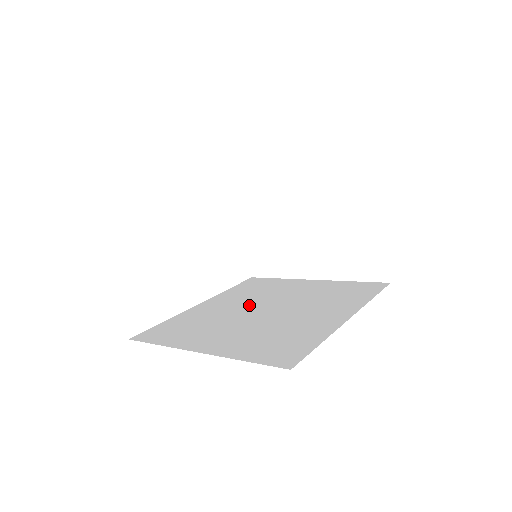
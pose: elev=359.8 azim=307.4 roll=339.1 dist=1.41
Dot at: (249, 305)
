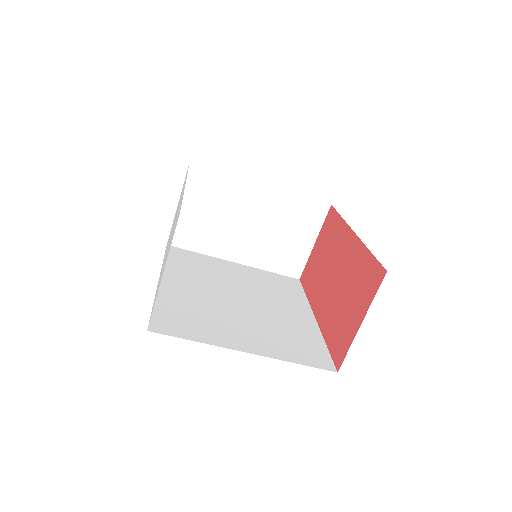
Dot at: (218, 291)
